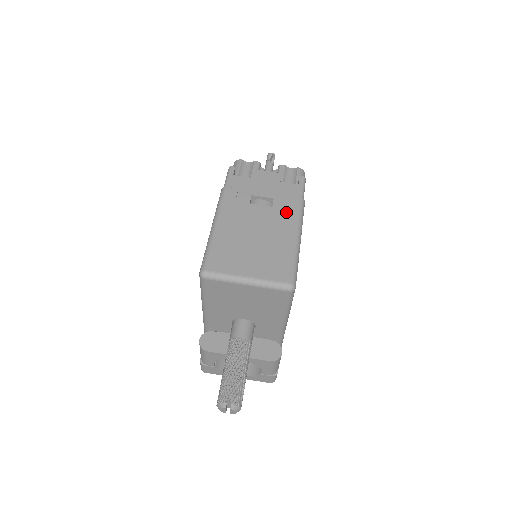
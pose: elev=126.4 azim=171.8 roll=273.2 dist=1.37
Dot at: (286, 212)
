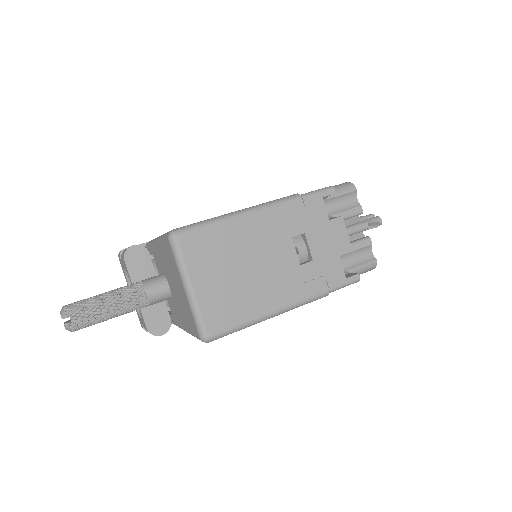
Dot at: (301, 284)
